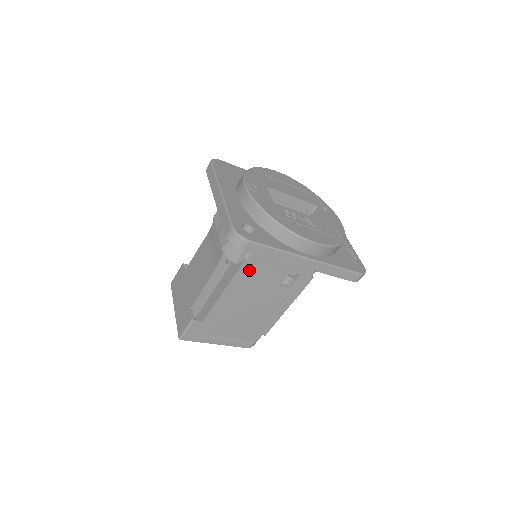
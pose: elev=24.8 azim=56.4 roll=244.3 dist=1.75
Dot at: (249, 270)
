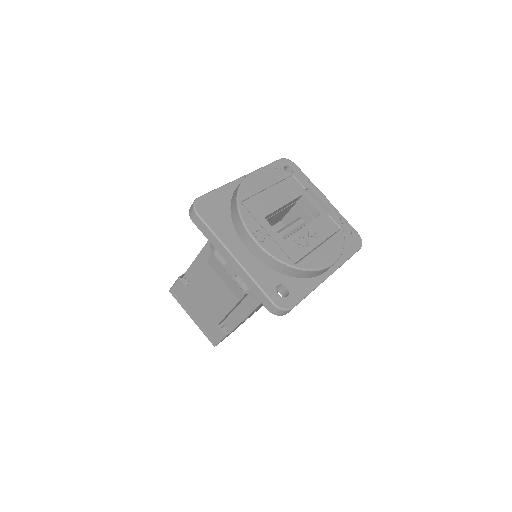
Dot at: occluded
